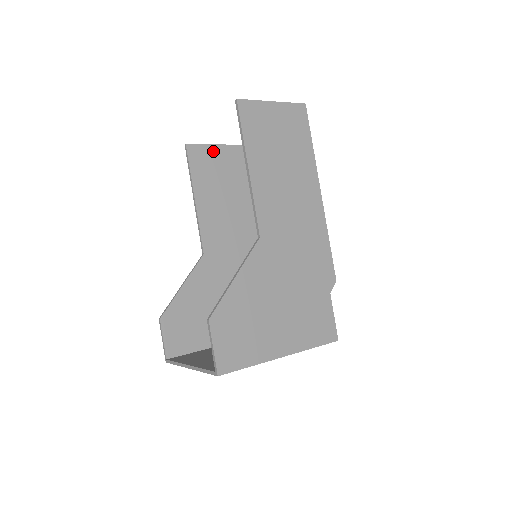
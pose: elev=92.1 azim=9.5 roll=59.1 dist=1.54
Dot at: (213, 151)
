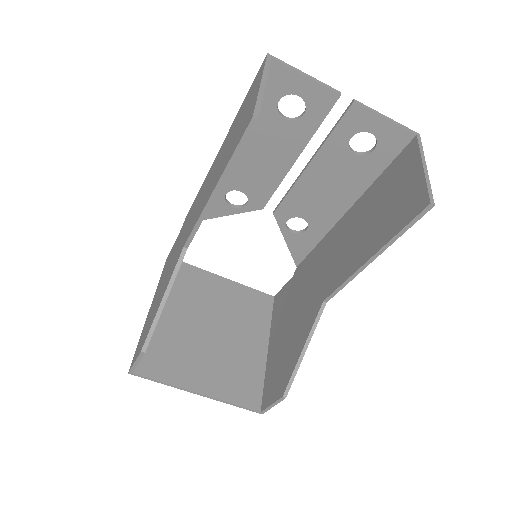
Dot at: occluded
